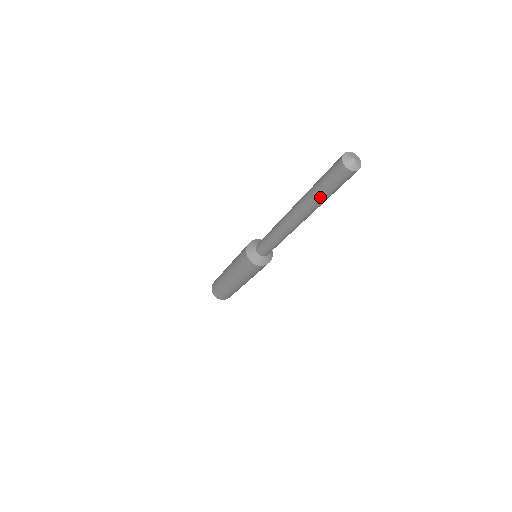
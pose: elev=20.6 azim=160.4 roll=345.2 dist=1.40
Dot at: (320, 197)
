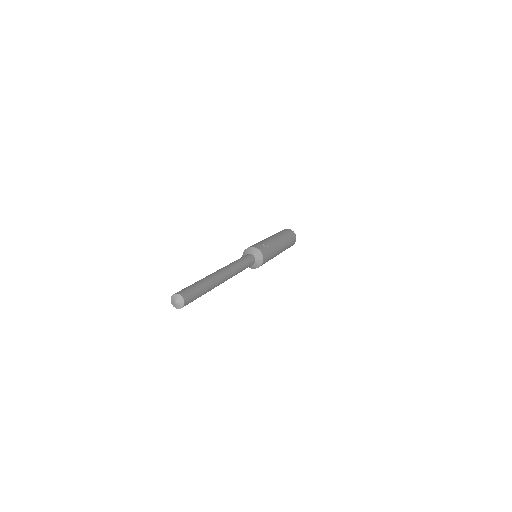
Dot at: occluded
